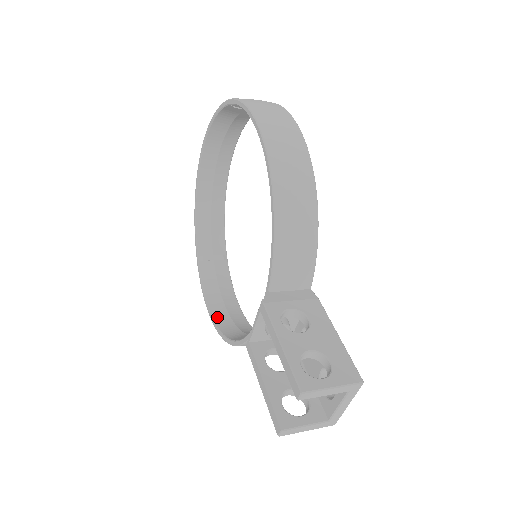
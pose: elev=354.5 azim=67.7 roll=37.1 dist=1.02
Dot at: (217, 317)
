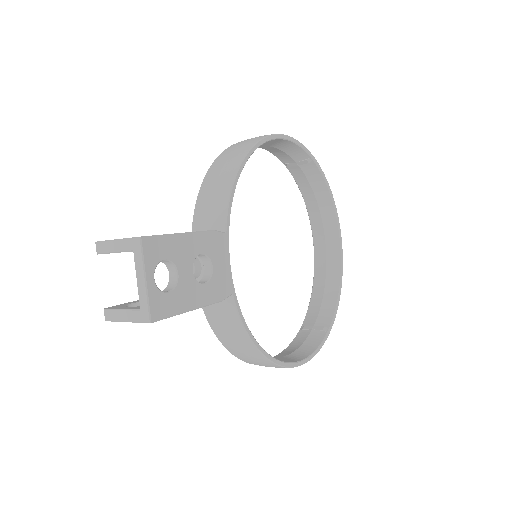
Dot at: occluded
